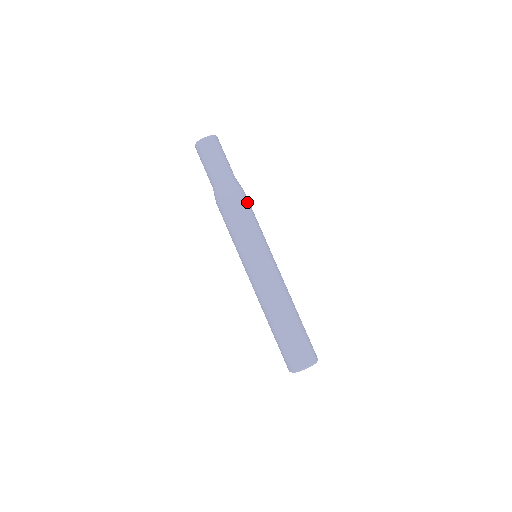
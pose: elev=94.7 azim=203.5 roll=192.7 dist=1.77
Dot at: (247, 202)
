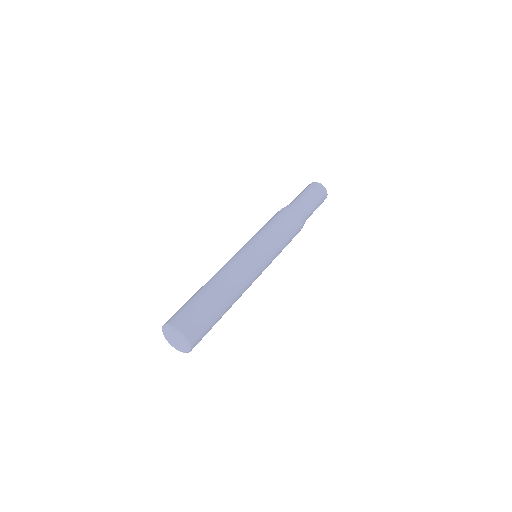
Dot at: (296, 232)
